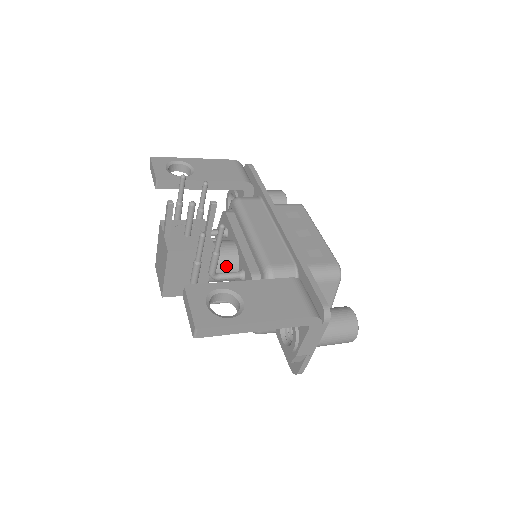
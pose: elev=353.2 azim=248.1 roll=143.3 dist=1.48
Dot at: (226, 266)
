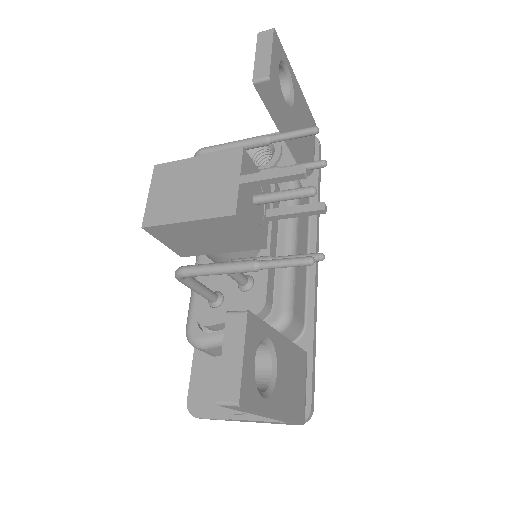
Dot at: (239, 257)
